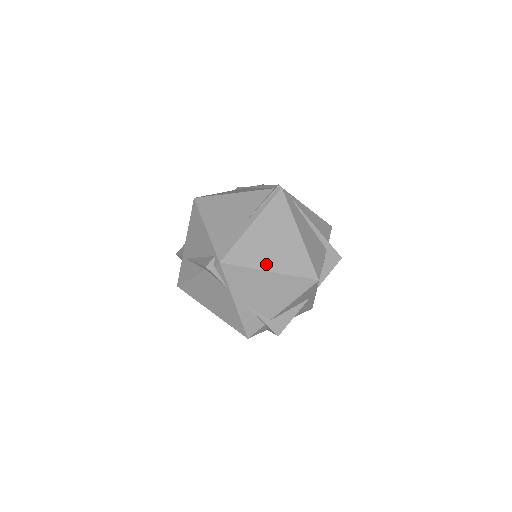
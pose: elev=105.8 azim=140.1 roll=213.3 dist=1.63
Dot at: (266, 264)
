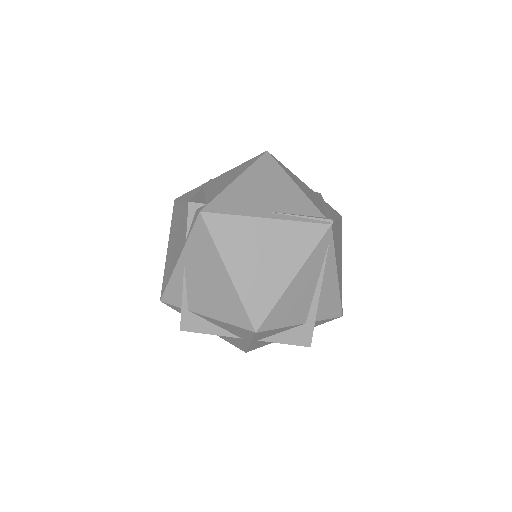
Dot at: (233, 262)
